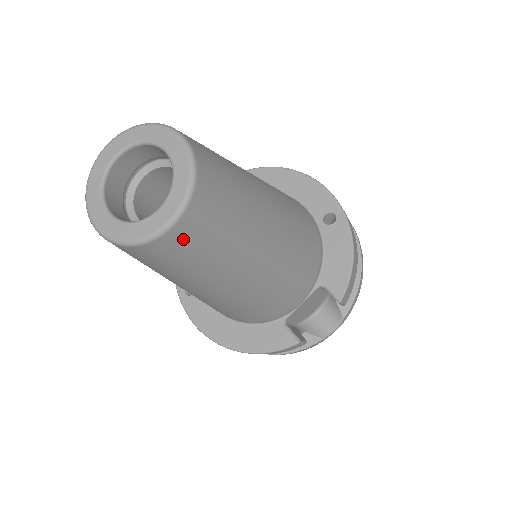
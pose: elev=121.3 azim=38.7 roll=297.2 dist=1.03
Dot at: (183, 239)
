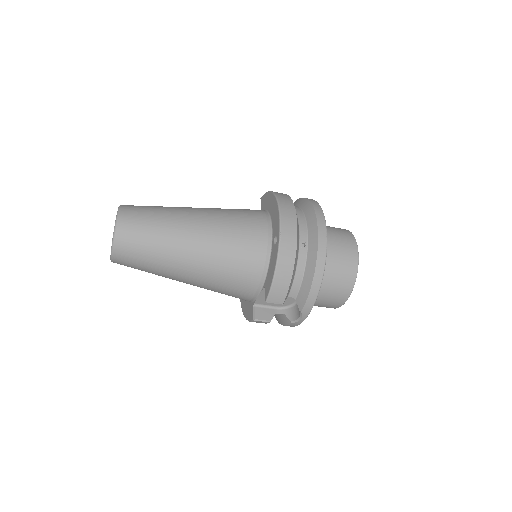
Dot at: (123, 262)
